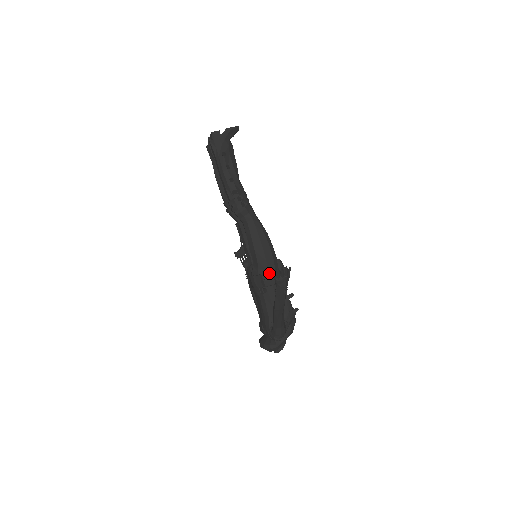
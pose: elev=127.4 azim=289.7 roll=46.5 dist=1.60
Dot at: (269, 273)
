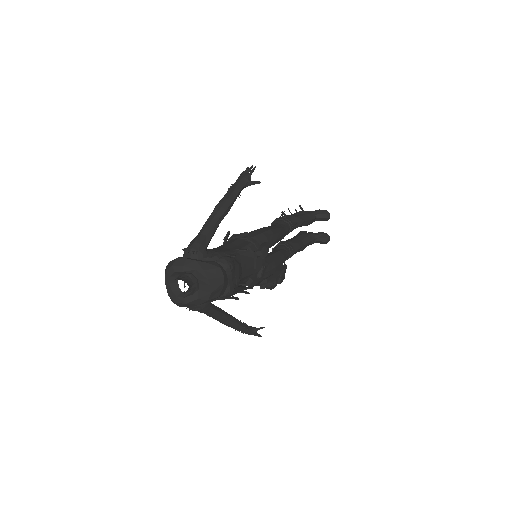
Dot at: (247, 232)
